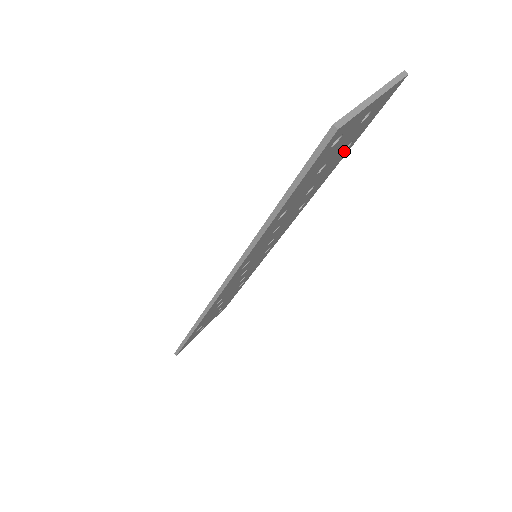
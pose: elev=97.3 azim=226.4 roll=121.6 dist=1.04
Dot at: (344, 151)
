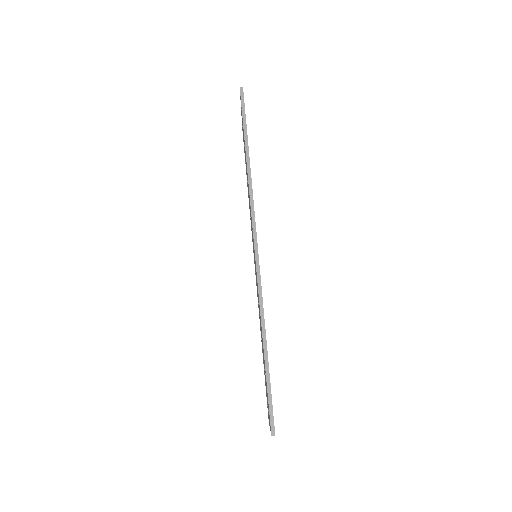
Dot at: occluded
